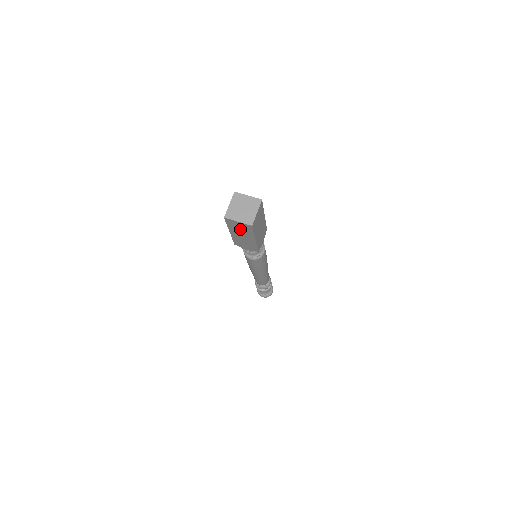
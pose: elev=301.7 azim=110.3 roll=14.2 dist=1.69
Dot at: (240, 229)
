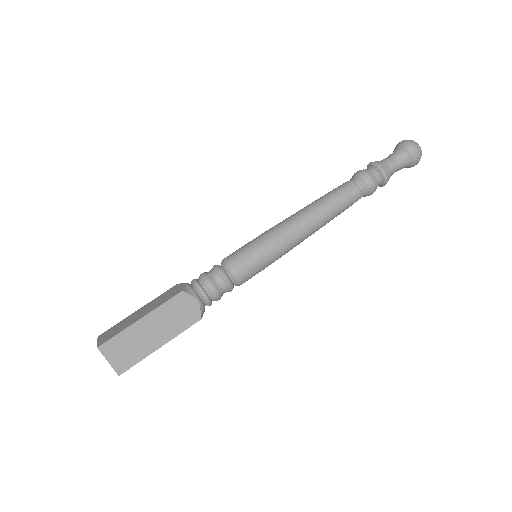
Dot at: occluded
